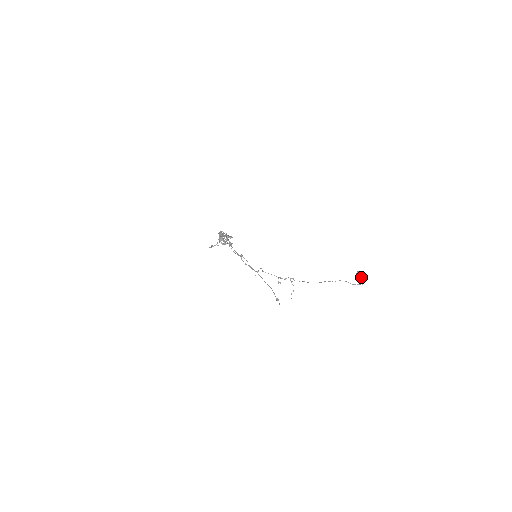
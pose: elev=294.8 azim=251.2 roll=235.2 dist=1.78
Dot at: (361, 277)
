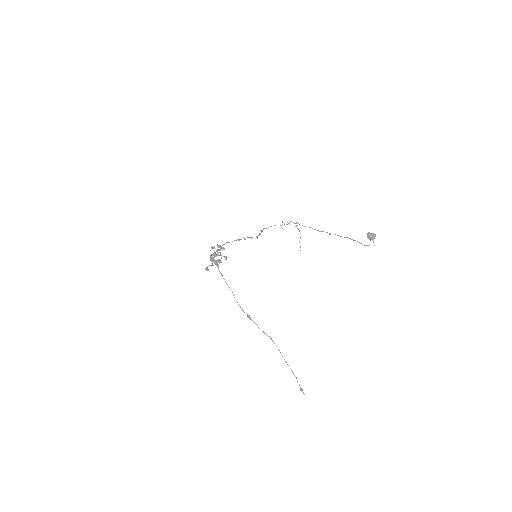
Dot at: (373, 239)
